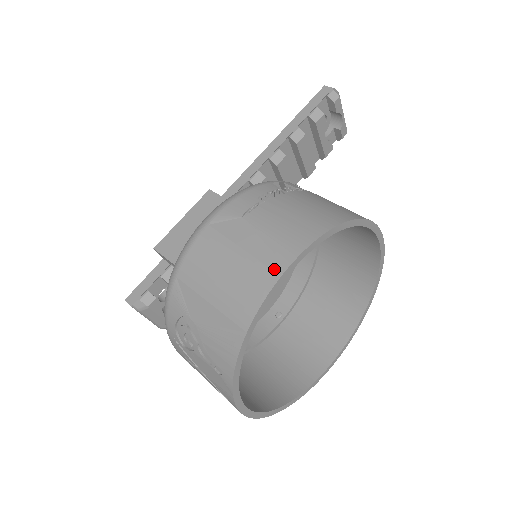
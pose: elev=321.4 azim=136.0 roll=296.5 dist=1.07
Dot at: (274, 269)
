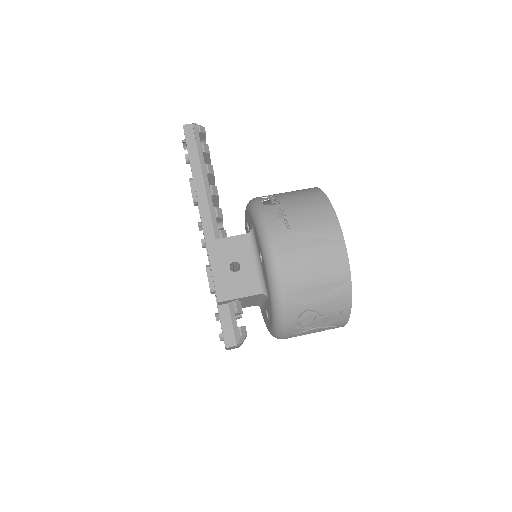
Dot at: (338, 241)
